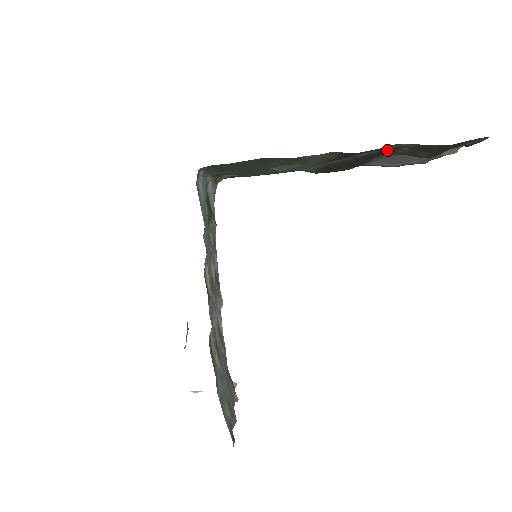
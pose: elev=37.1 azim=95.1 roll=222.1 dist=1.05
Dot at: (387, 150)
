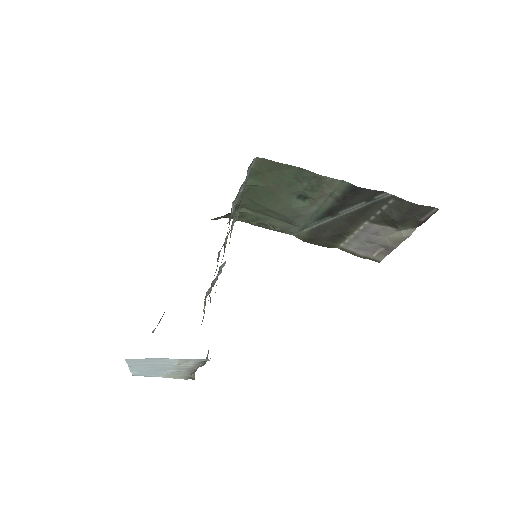
Dot at: (372, 207)
